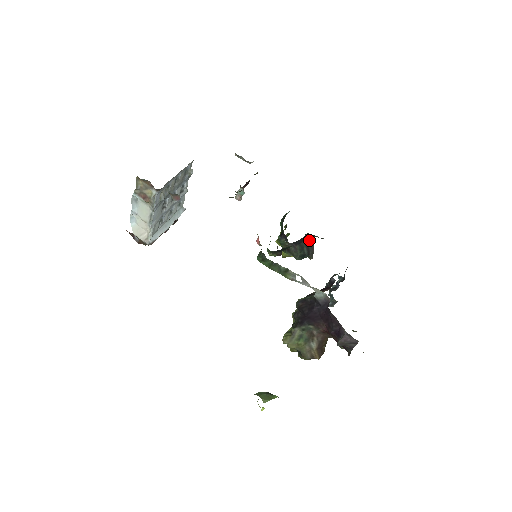
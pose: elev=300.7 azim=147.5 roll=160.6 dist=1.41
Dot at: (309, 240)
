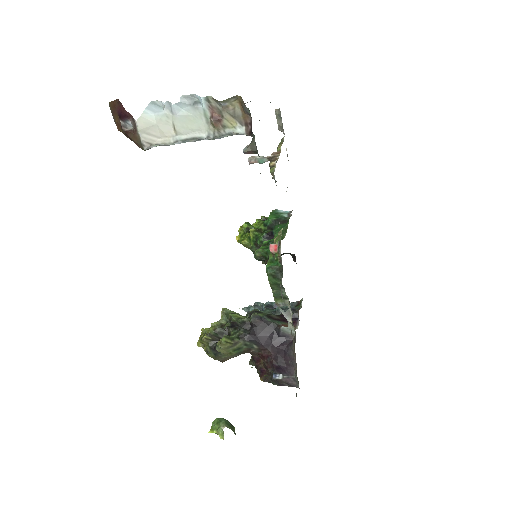
Dot at: (283, 253)
